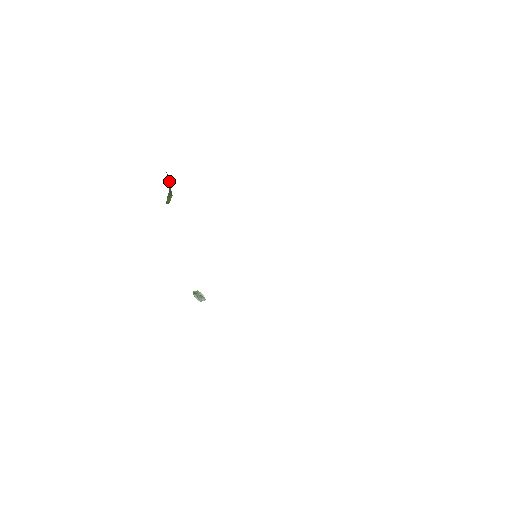
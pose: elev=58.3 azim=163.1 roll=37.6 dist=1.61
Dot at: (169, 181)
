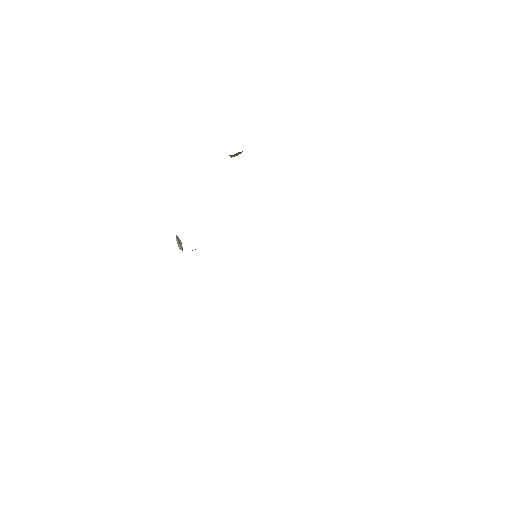
Dot at: occluded
